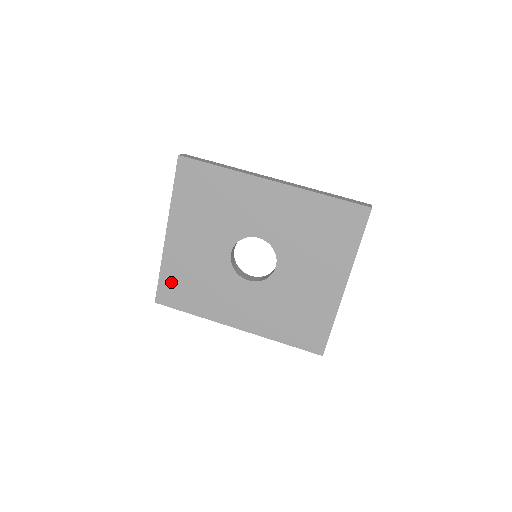
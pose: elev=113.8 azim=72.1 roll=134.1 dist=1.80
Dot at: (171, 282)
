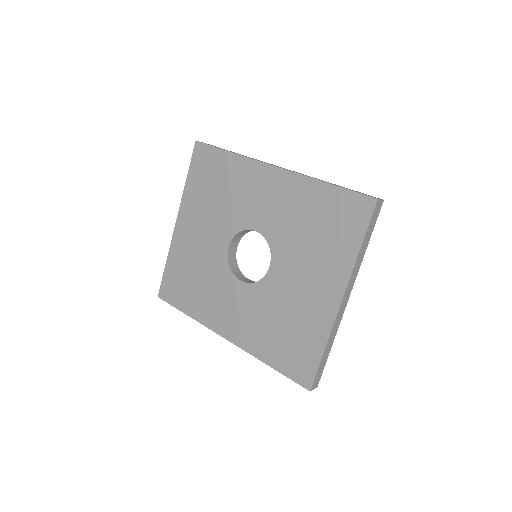
Dot at: (174, 275)
